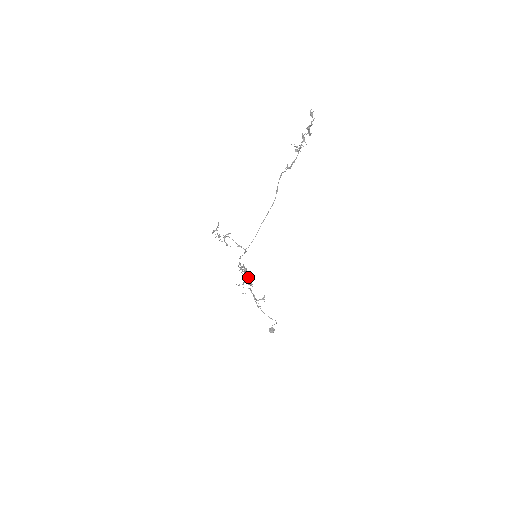
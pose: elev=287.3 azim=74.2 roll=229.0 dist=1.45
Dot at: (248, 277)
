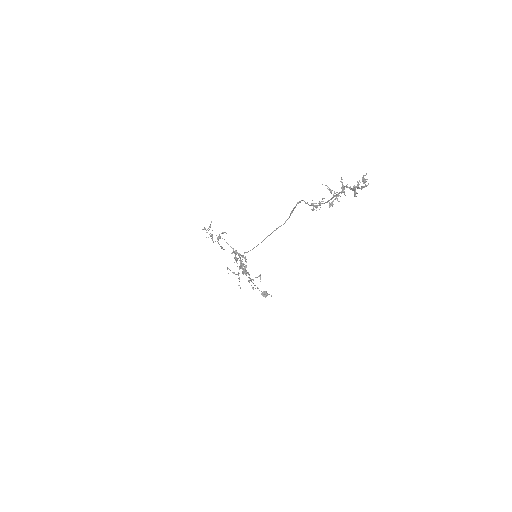
Dot at: (244, 268)
